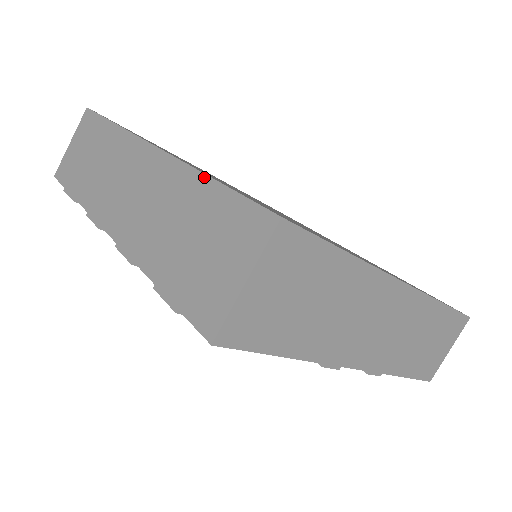
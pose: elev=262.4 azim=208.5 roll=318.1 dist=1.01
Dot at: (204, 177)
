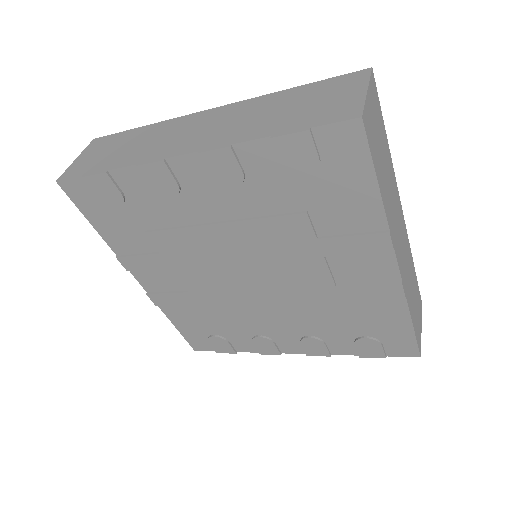
Dot at: (285, 90)
